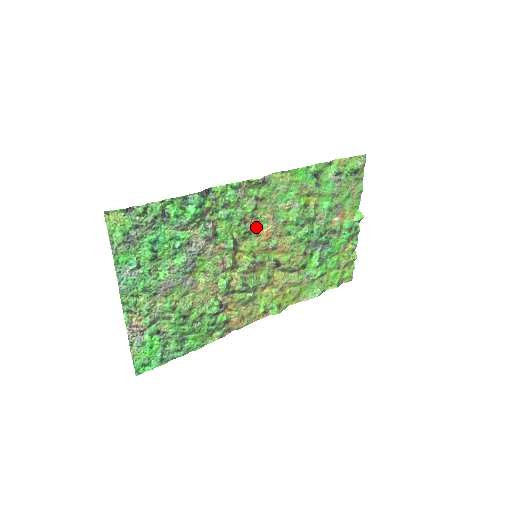
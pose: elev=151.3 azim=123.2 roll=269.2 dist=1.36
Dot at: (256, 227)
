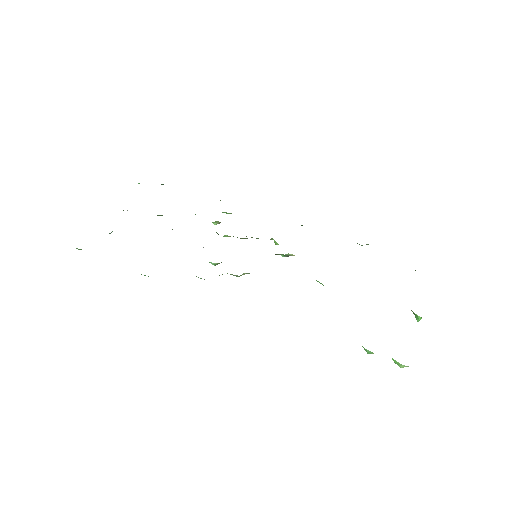
Dot at: occluded
